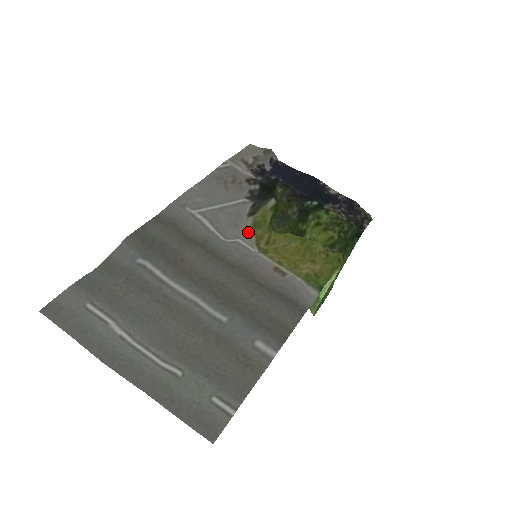
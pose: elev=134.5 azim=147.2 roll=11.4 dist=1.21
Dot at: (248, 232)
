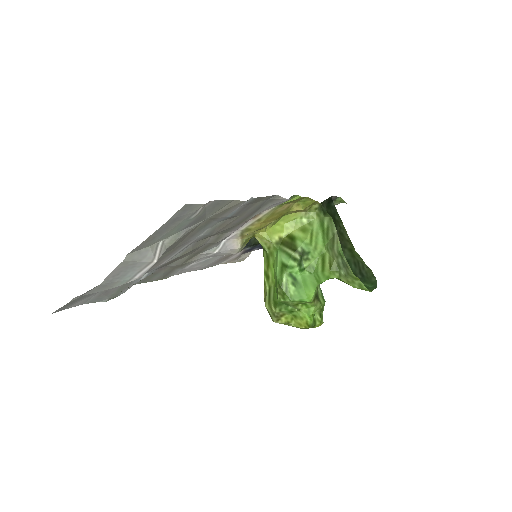
Dot at: (240, 249)
